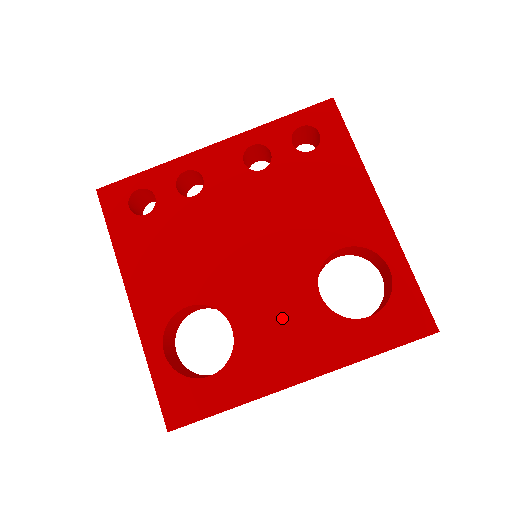
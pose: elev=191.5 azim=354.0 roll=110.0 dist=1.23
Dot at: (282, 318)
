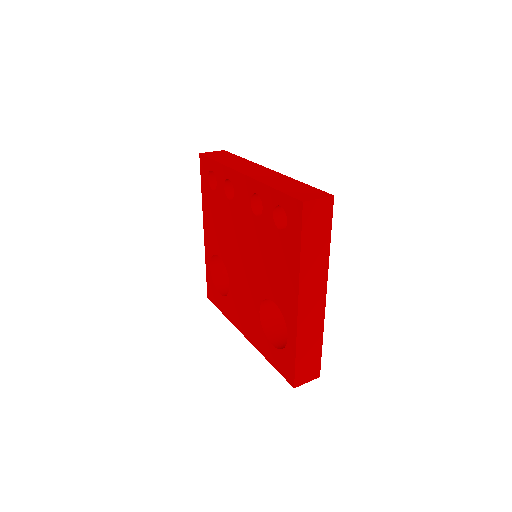
Dot at: (245, 303)
